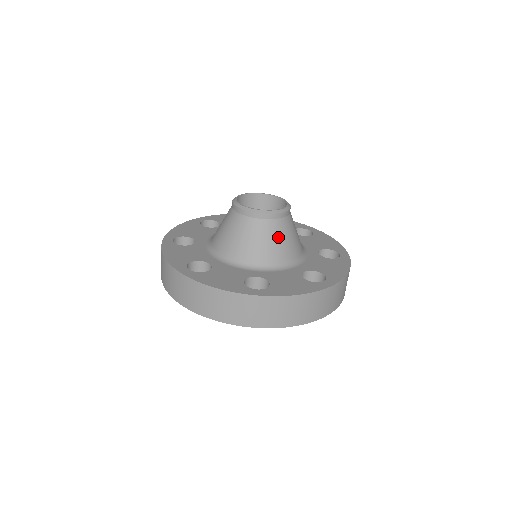
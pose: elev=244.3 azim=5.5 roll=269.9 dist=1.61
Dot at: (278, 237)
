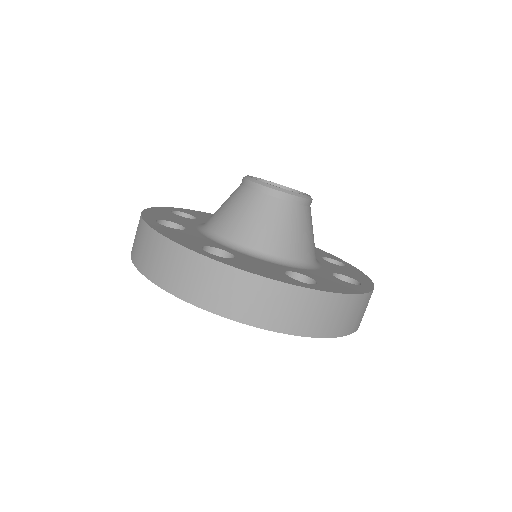
Dot at: (306, 228)
